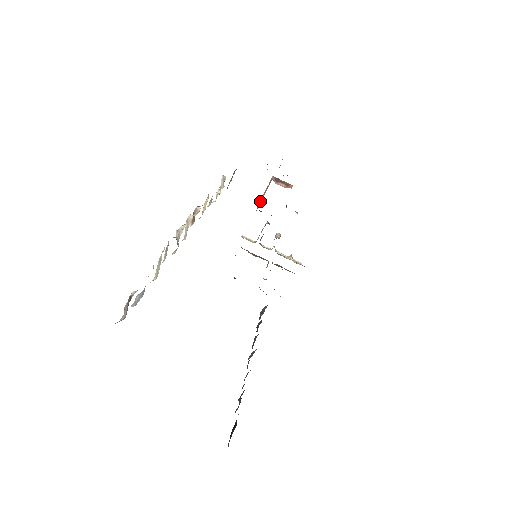
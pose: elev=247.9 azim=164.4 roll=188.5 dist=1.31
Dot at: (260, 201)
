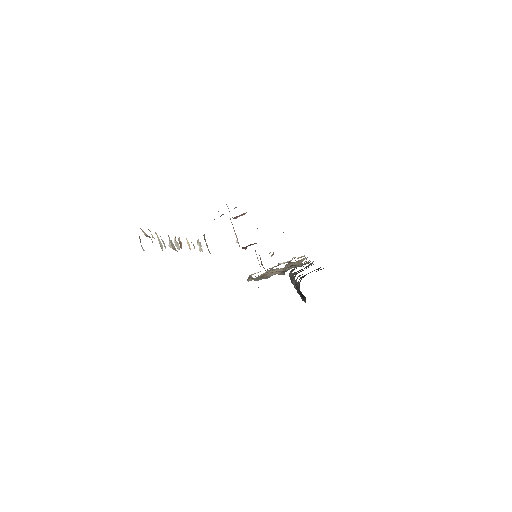
Dot at: (237, 240)
